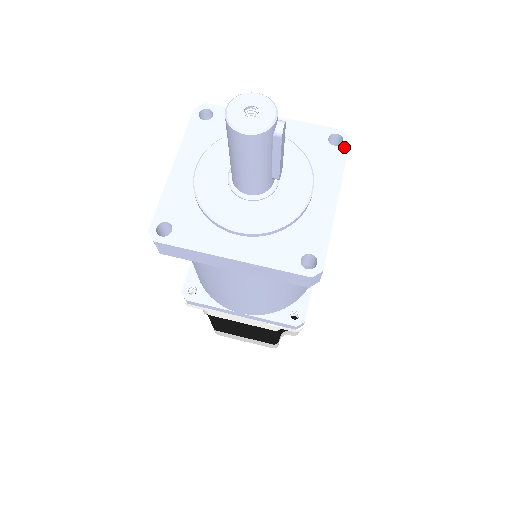
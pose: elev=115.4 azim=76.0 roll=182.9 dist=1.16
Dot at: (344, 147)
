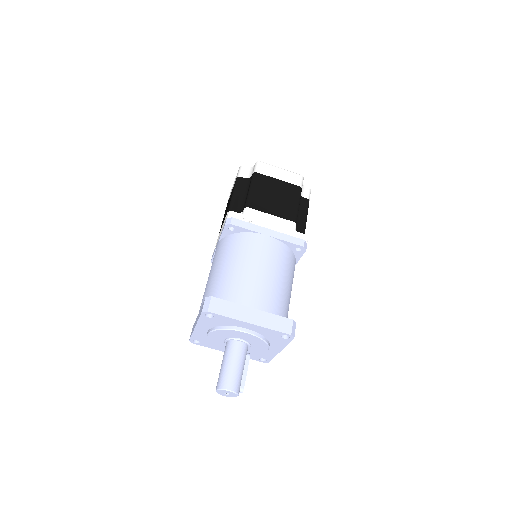
Dot at: (289, 340)
